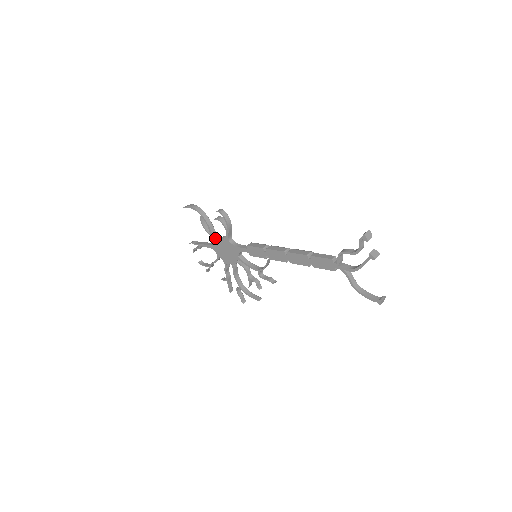
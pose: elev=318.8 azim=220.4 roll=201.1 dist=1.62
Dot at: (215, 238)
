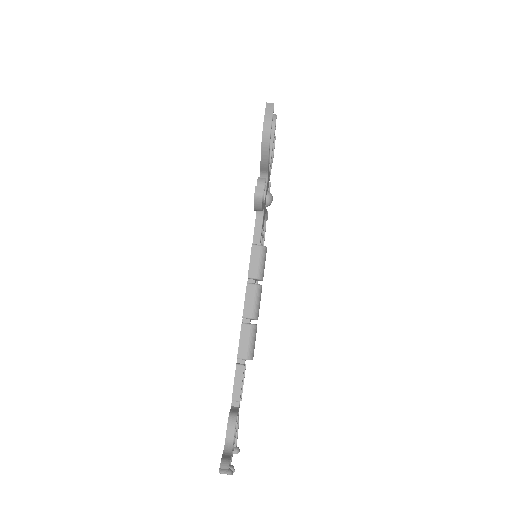
Dot at: (260, 177)
